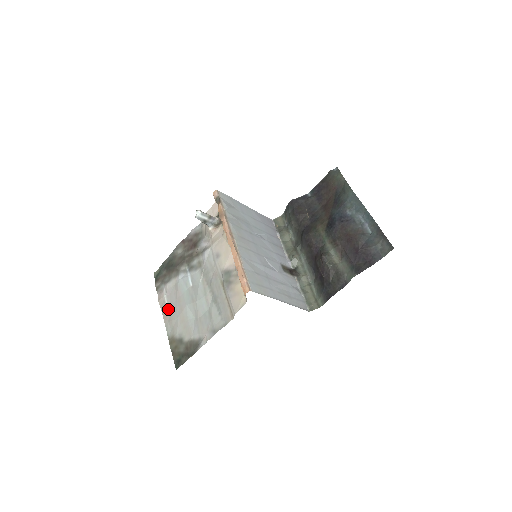
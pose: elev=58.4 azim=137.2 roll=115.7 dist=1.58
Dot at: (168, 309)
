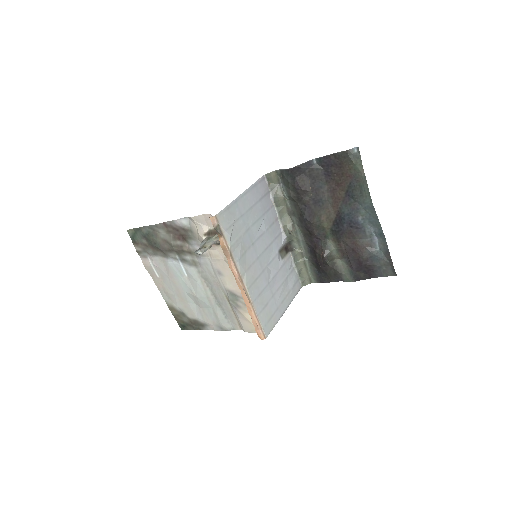
Dot at: (159, 279)
